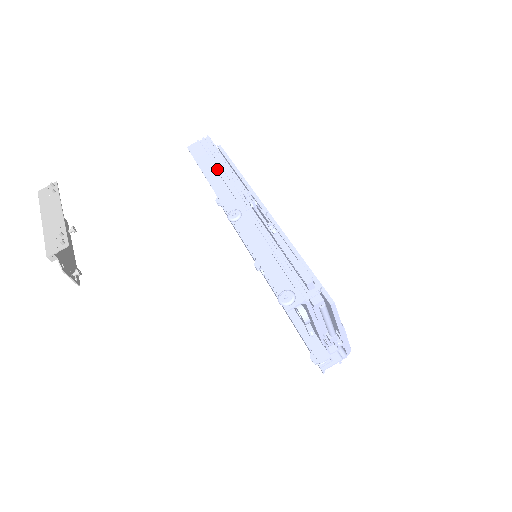
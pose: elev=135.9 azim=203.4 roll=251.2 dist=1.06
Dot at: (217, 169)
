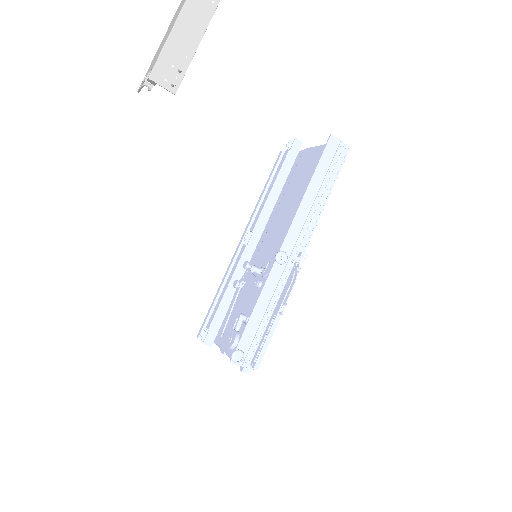
Dot at: (318, 196)
